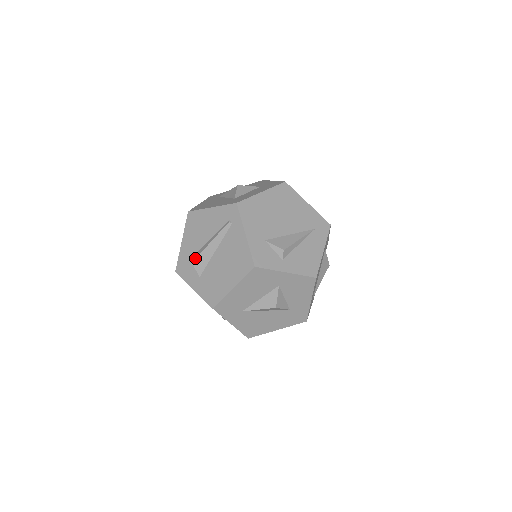
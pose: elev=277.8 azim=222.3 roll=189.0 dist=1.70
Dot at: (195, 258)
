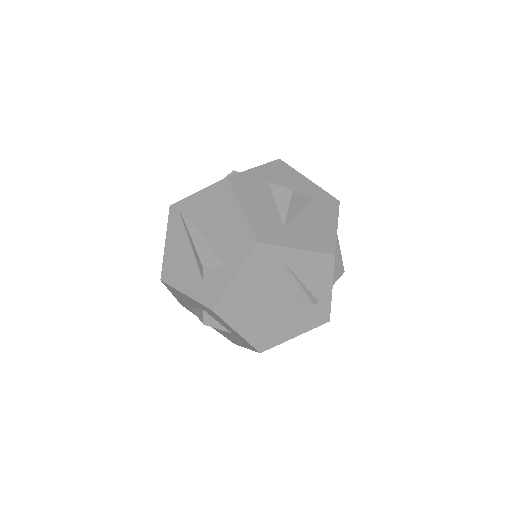
Dot at: (200, 263)
